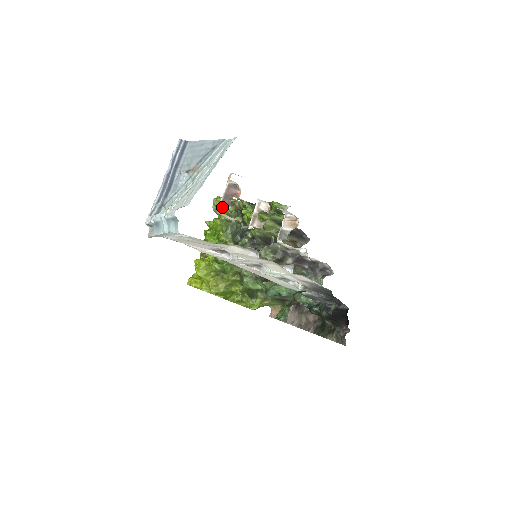
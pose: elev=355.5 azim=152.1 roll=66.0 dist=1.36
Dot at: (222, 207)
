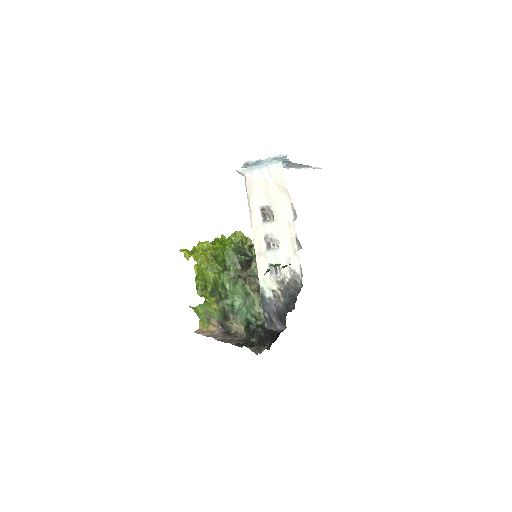
Dot at: occluded
